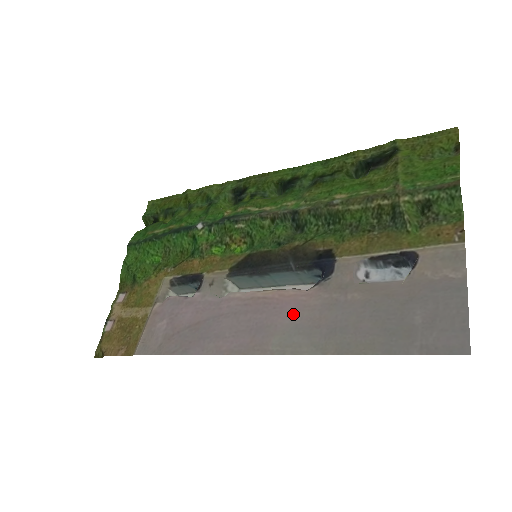
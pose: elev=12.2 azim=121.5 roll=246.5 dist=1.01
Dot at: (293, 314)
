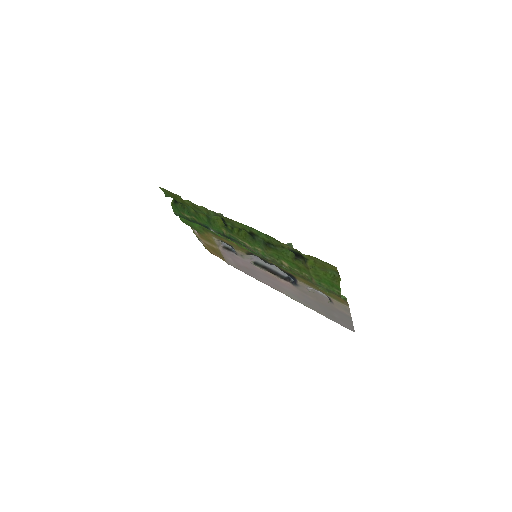
Dot at: (288, 289)
